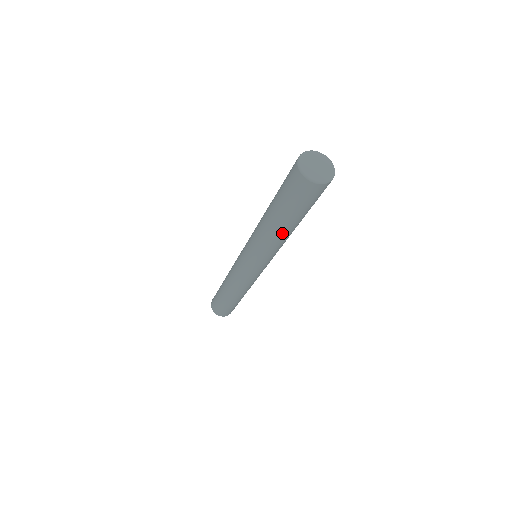
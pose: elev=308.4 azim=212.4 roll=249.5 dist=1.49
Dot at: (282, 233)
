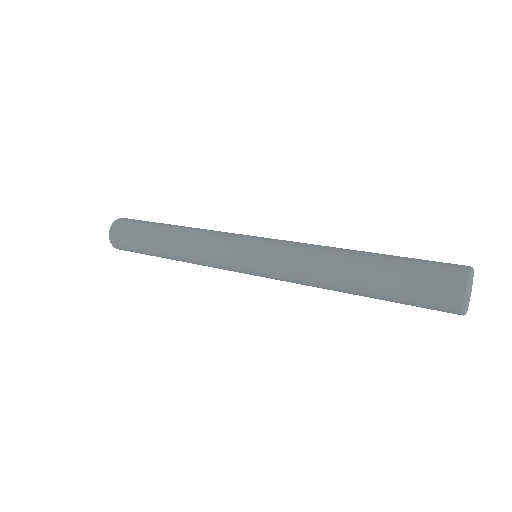
Dot at: occluded
